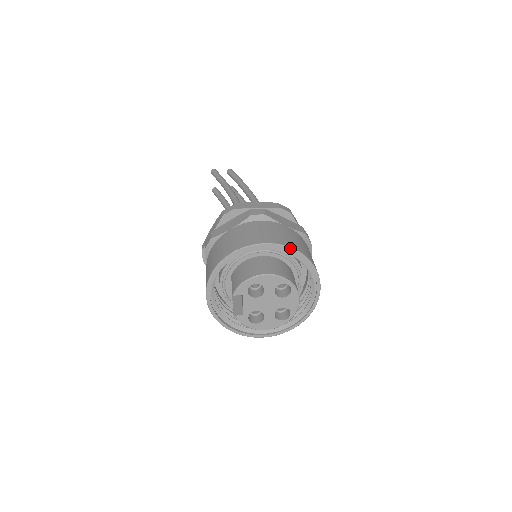
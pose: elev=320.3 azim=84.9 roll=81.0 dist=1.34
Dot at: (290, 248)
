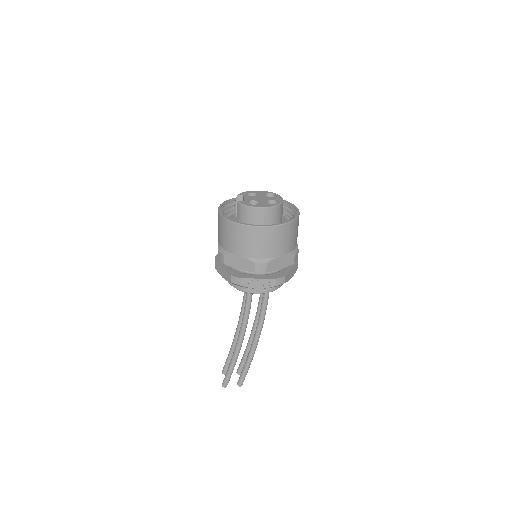
Dot at: occluded
